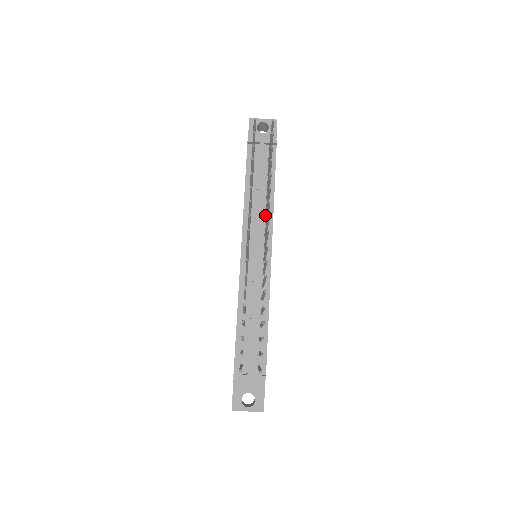
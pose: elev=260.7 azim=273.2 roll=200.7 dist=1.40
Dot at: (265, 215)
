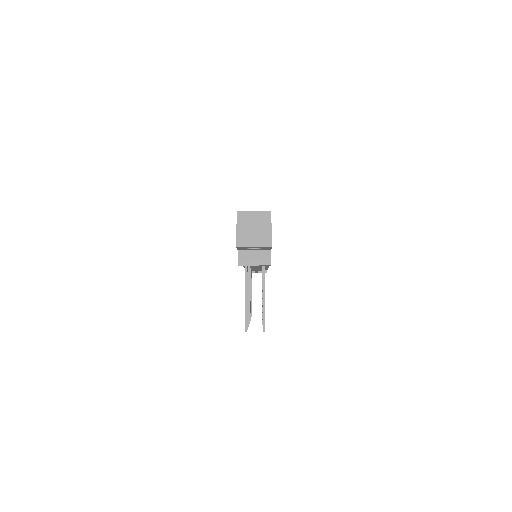
Dot at: occluded
